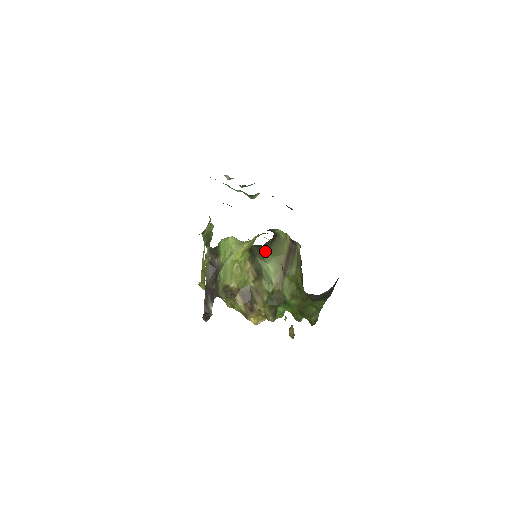
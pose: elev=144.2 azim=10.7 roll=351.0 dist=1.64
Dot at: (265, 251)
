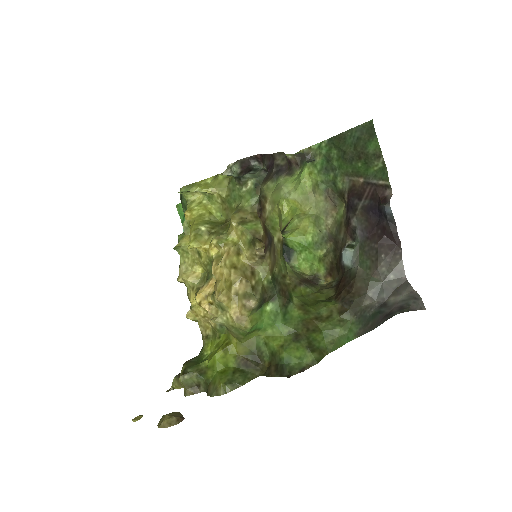
Dot at: occluded
